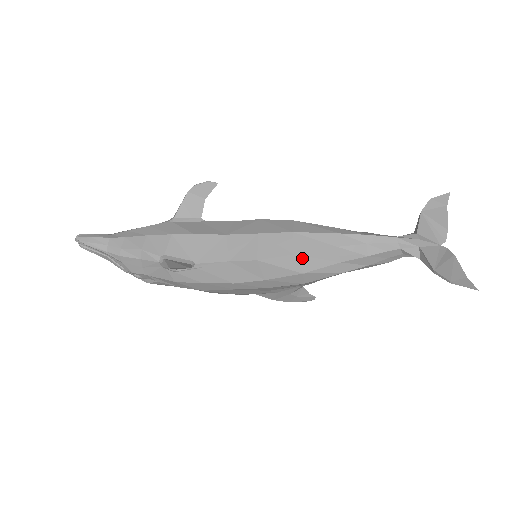
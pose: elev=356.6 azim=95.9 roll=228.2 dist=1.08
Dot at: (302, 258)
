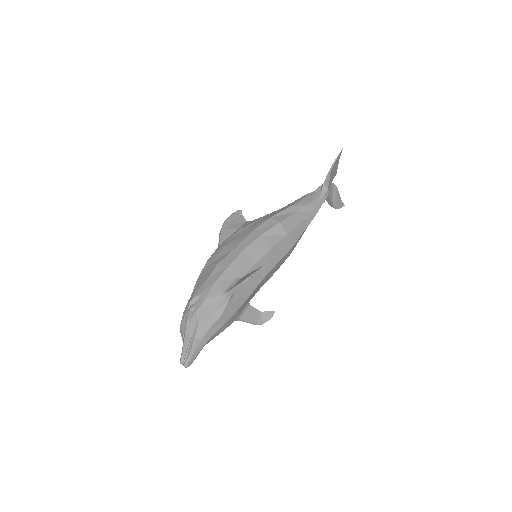
Dot at: occluded
